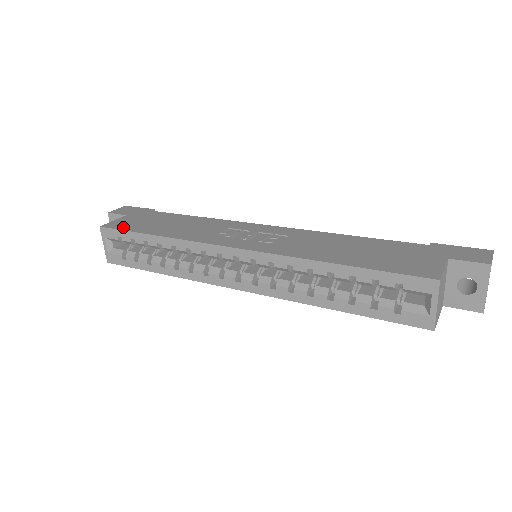
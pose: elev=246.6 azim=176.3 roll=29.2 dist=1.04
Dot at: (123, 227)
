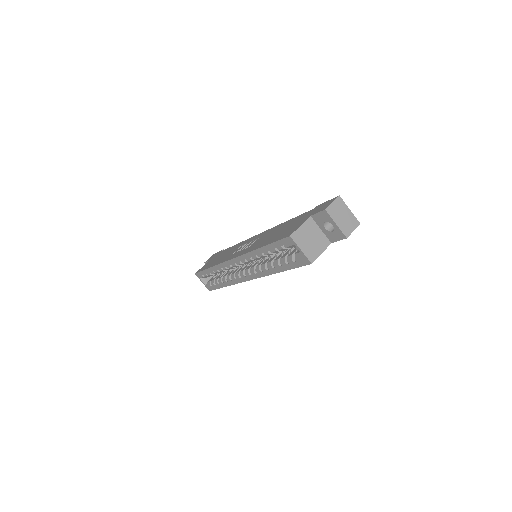
Dot at: (202, 269)
